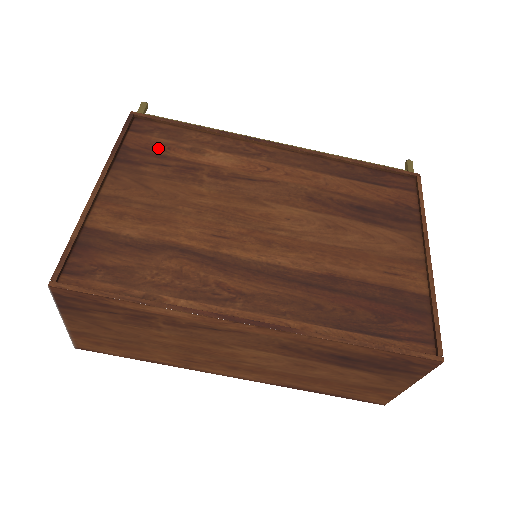
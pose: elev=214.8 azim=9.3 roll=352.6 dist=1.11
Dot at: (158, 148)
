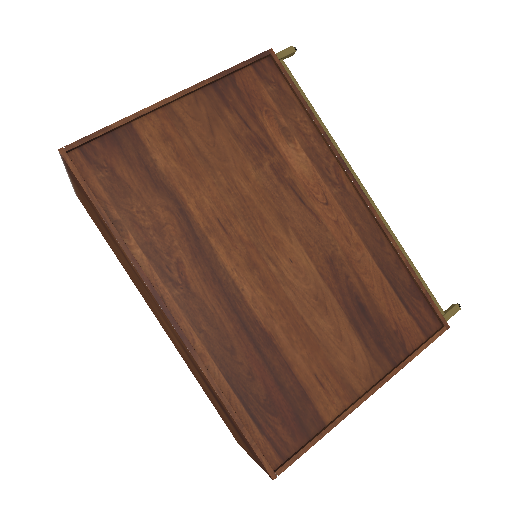
Dot at: (258, 103)
